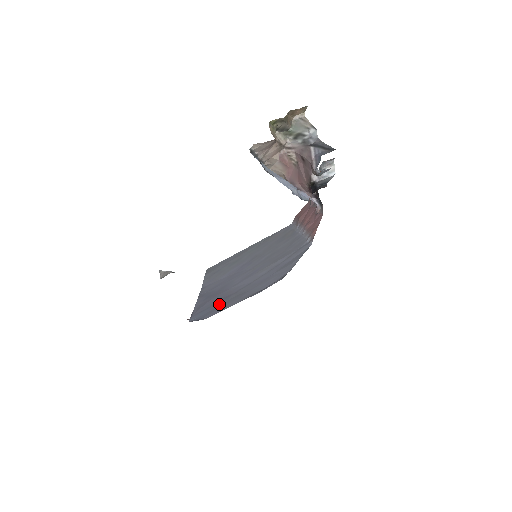
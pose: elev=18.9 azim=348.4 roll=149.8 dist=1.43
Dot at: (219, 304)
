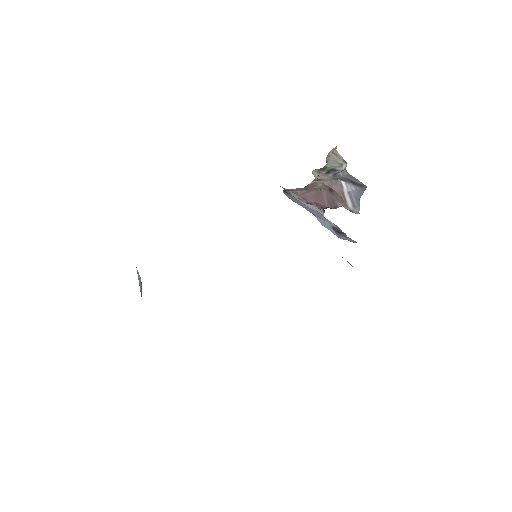
Dot at: occluded
